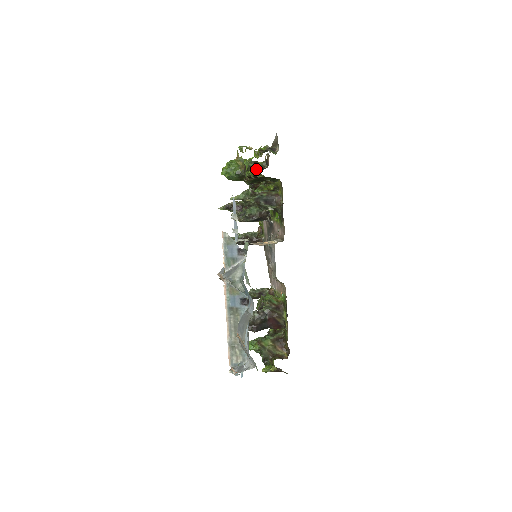
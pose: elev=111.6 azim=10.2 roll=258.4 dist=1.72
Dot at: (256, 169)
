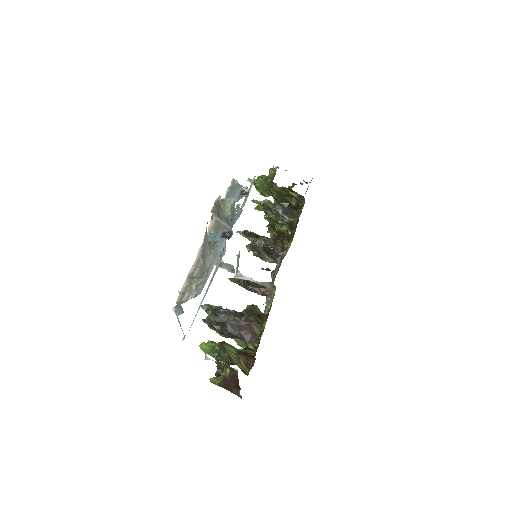
Dot at: occluded
